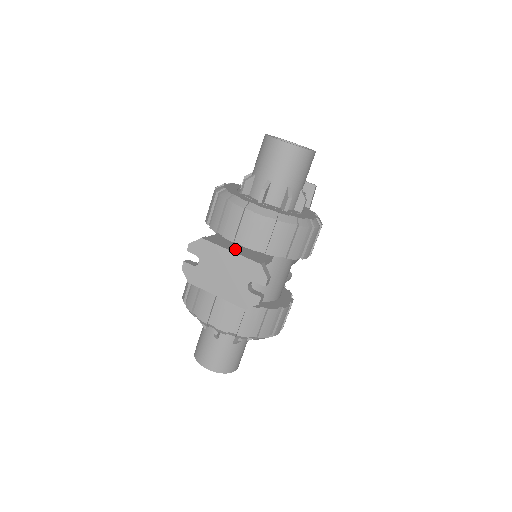
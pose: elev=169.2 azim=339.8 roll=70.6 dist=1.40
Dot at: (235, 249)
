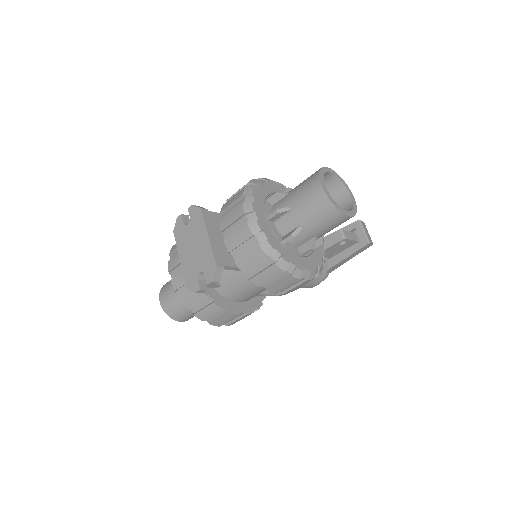
Dot at: (216, 238)
